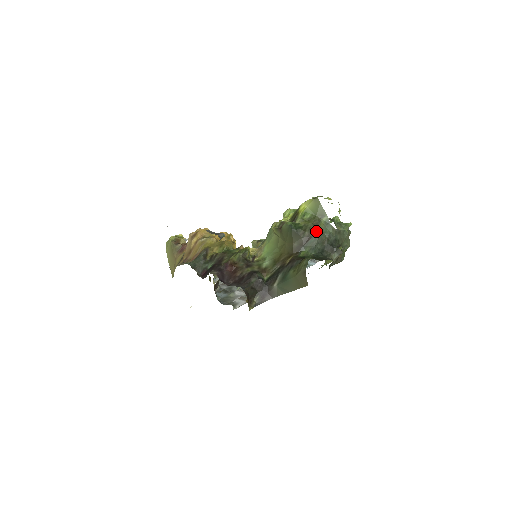
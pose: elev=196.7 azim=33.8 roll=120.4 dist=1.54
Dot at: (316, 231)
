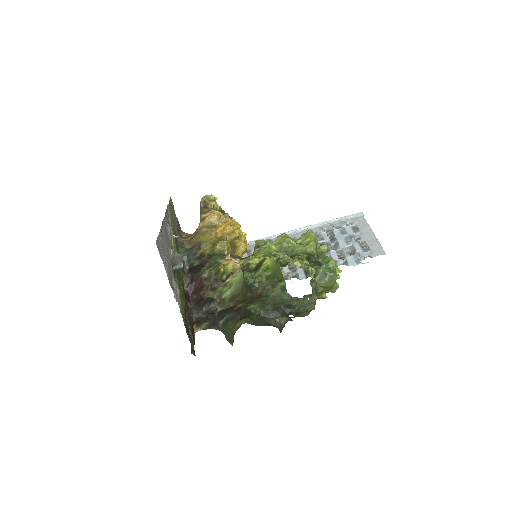
Dot at: (270, 292)
